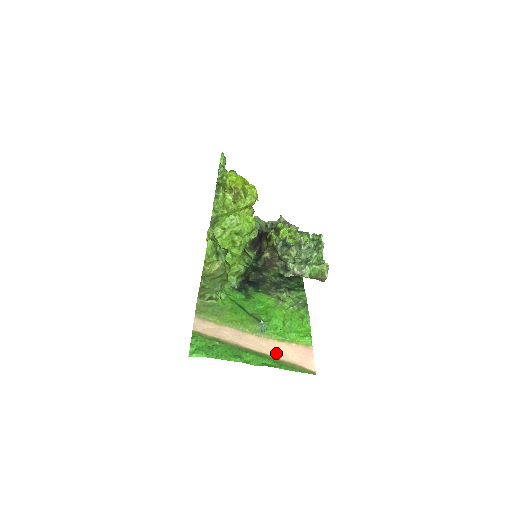
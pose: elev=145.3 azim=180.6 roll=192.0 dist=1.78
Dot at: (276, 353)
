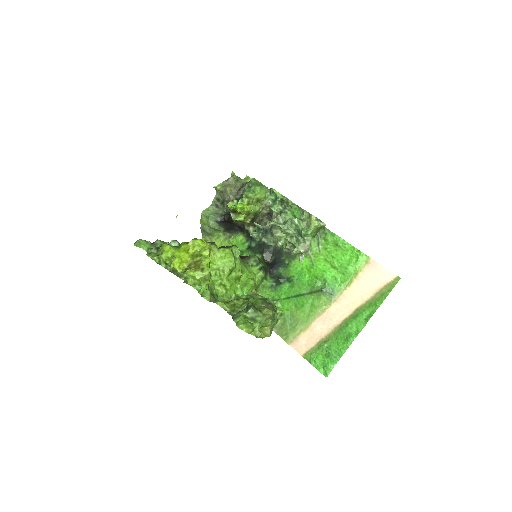
Dot at: (360, 298)
